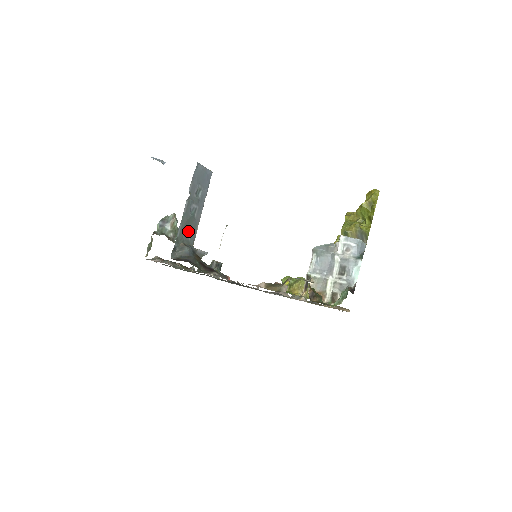
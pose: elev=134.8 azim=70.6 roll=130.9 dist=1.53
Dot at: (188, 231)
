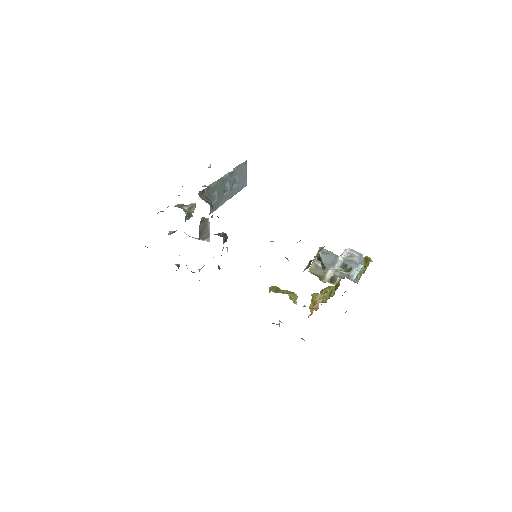
Dot at: (215, 197)
